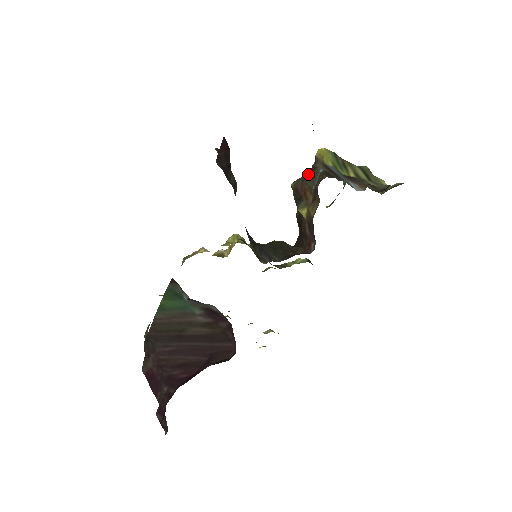
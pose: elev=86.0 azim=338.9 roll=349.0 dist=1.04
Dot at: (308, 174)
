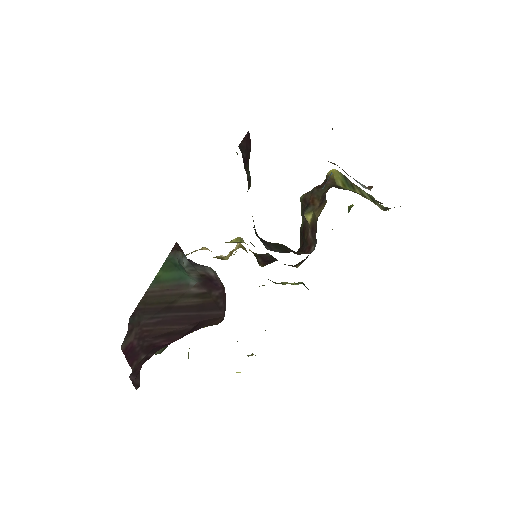
Dot at: (318, 186)
